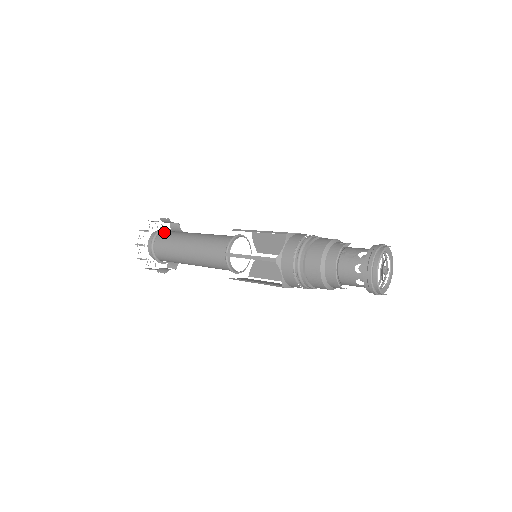
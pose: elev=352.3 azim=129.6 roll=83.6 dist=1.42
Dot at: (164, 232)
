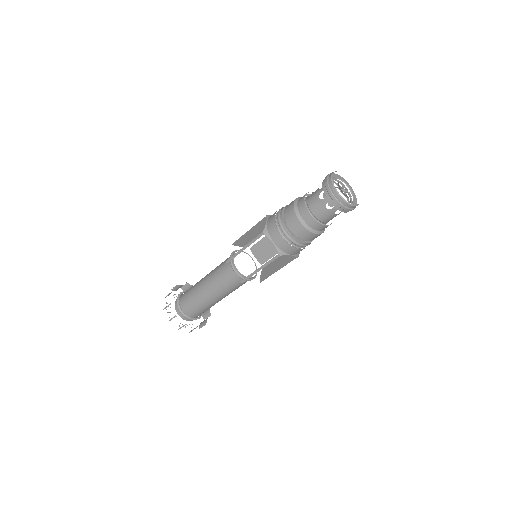
Dot at: occluded
